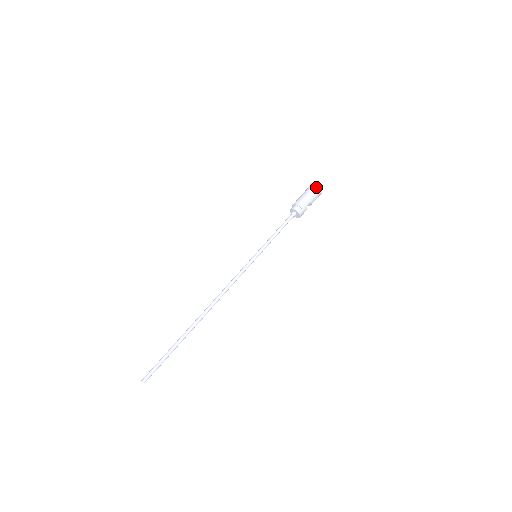
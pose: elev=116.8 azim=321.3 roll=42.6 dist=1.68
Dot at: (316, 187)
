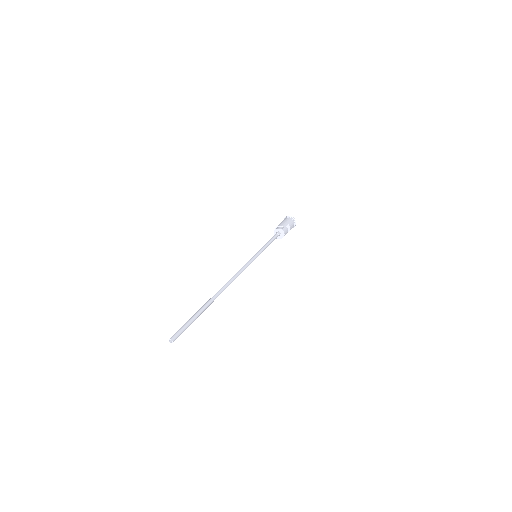
Dot at: (289, 217)
